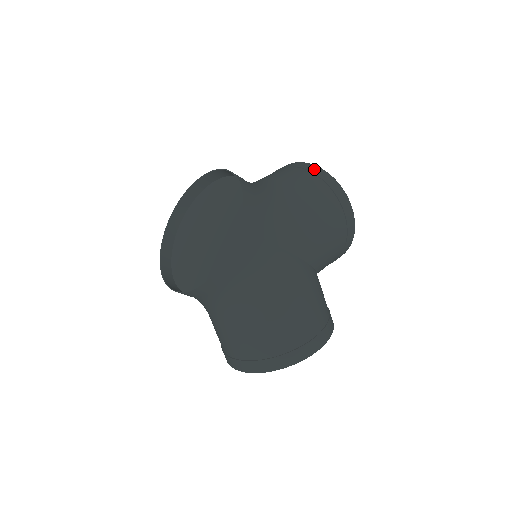
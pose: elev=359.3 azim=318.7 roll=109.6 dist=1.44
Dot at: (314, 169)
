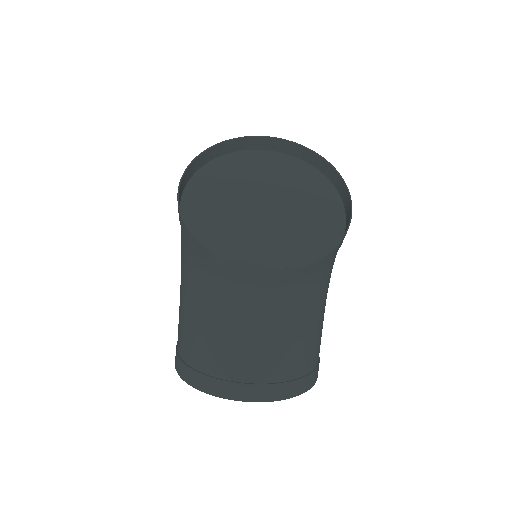
Dot at: occluded
